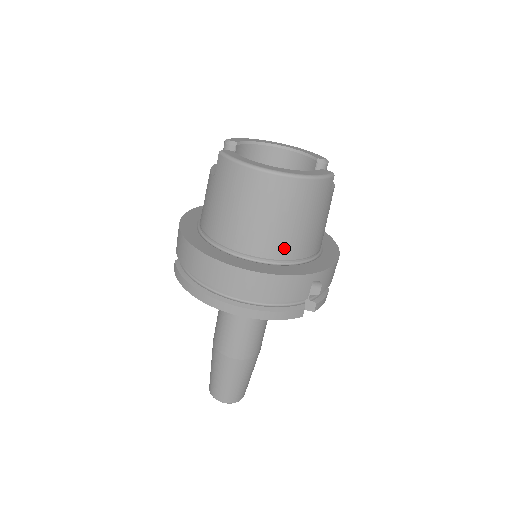
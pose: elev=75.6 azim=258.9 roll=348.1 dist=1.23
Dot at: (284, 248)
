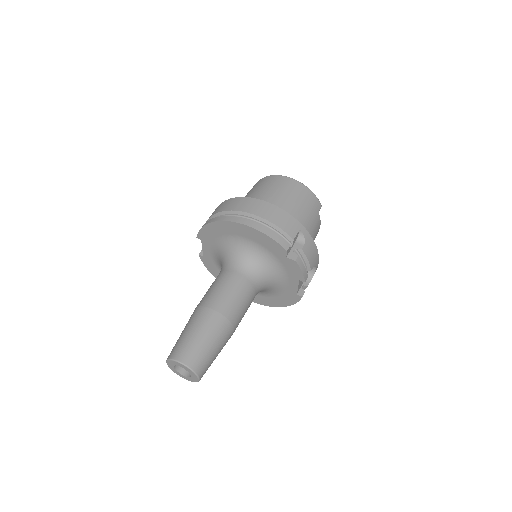
Dot at: occluded
